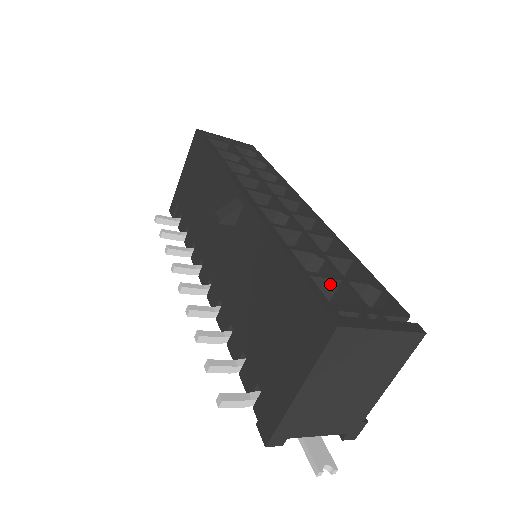
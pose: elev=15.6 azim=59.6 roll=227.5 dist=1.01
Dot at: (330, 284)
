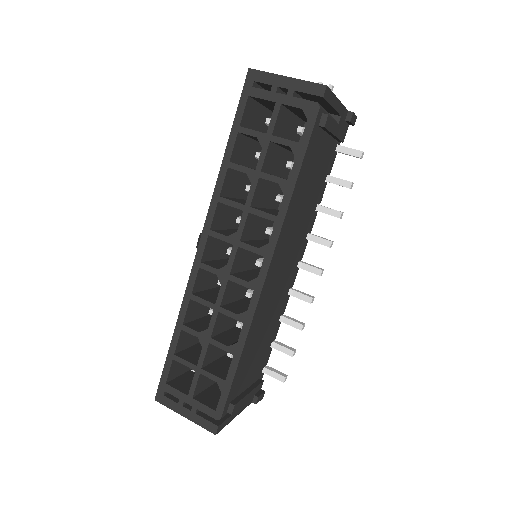
Dot at: (191, 366)
